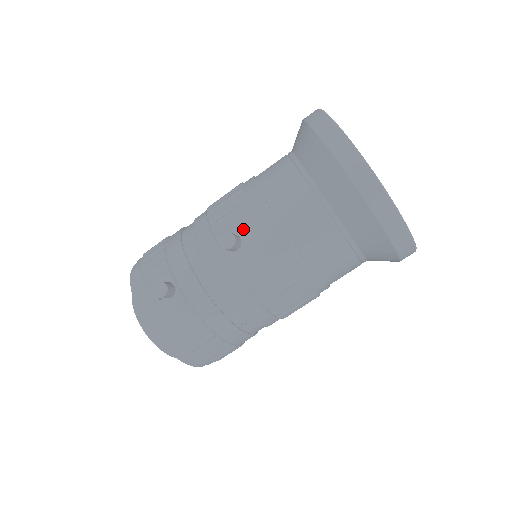
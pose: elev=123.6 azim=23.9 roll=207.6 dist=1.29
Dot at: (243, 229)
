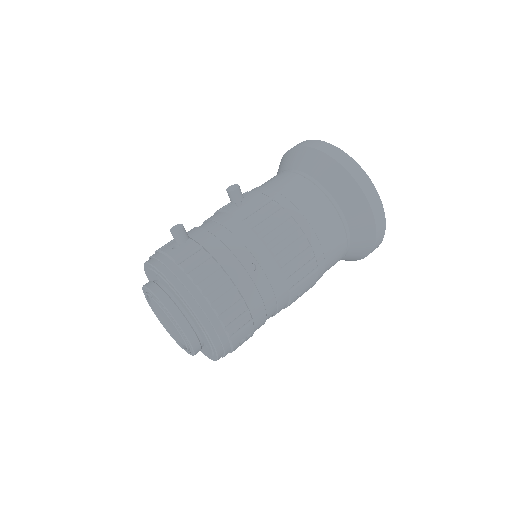
Dot at: (244, 198)
